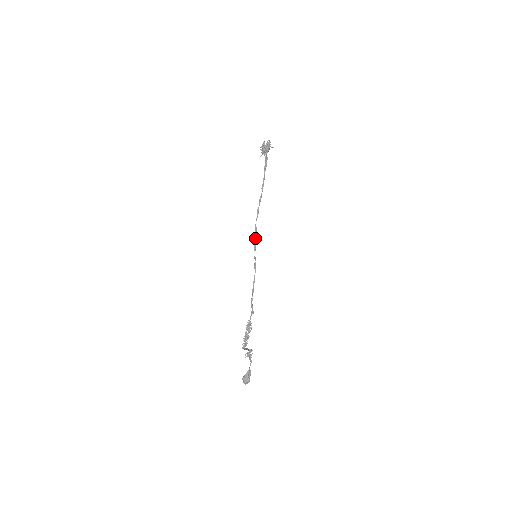
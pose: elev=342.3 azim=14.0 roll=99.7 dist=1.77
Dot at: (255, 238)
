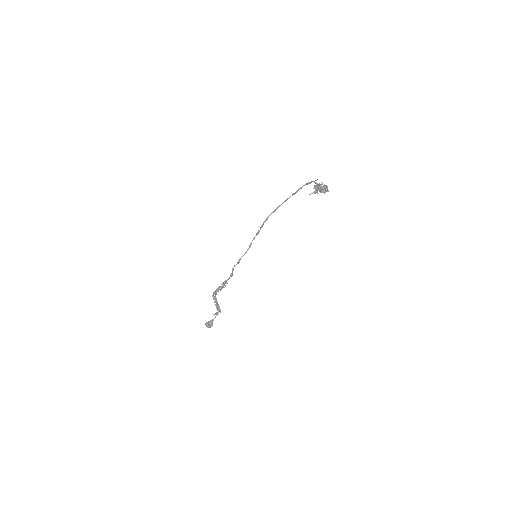
Dot at: (262, 226)
